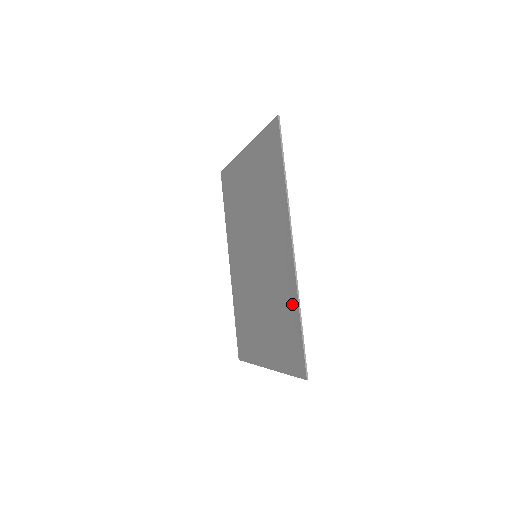
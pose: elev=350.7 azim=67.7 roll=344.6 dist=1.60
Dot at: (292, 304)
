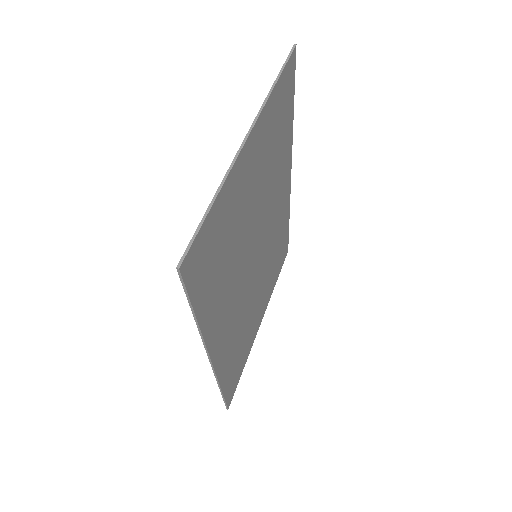
Dot at: occluded
